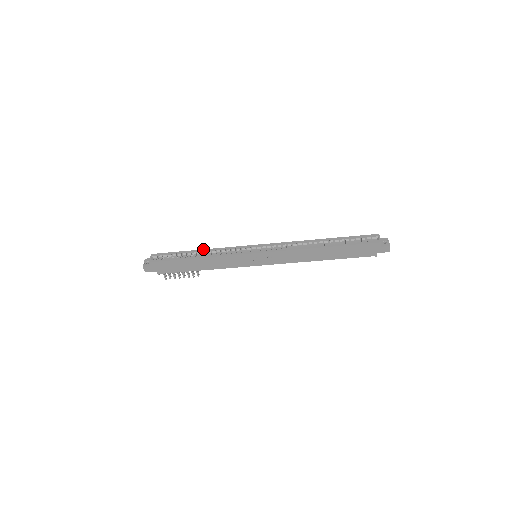
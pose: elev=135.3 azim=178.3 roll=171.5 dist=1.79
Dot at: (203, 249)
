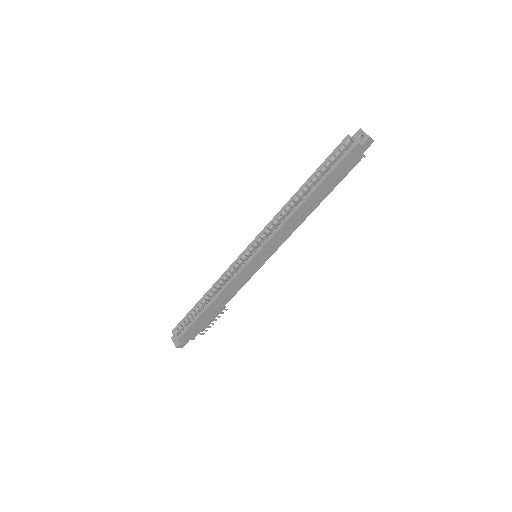
Dot at: (207, 291)
